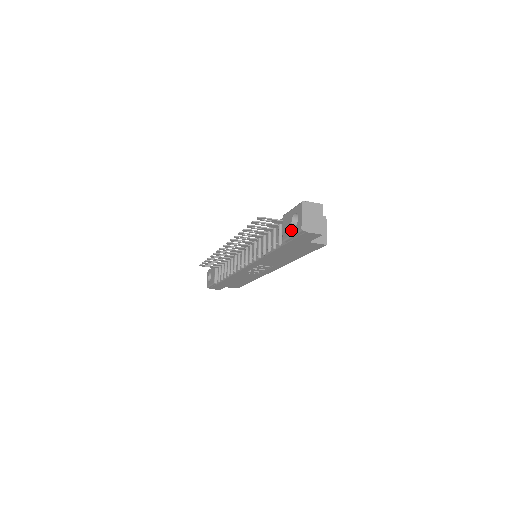
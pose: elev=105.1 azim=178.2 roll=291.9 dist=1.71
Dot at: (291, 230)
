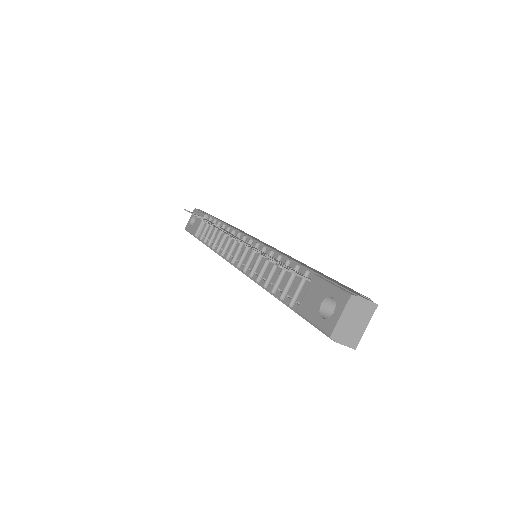
Dot at: (315, 315)
